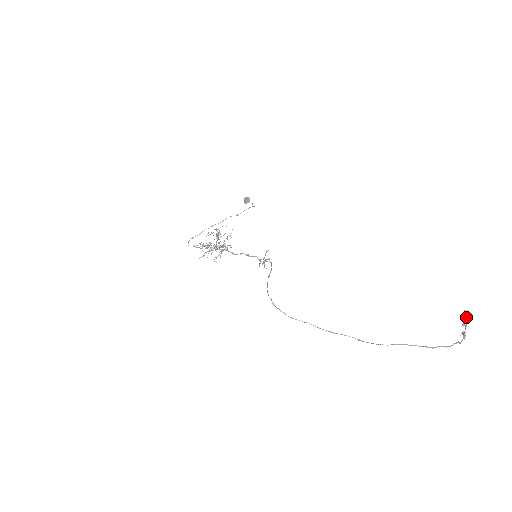
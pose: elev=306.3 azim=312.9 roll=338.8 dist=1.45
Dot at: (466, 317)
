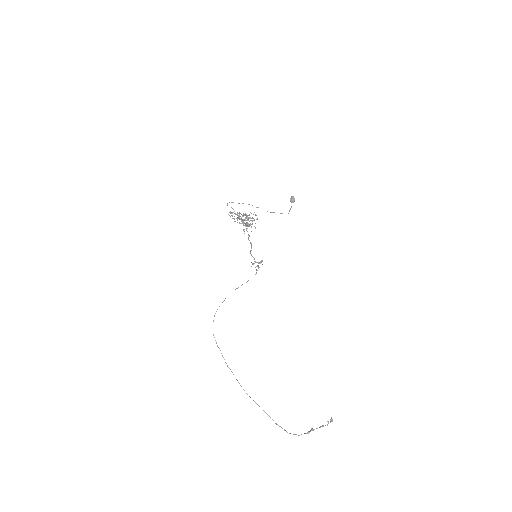
Dot at: (330, 421)
